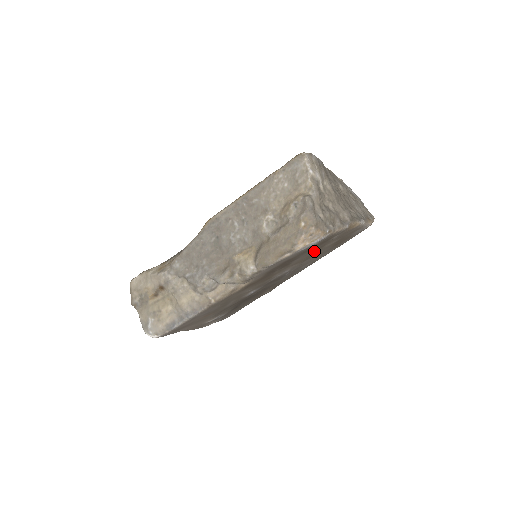
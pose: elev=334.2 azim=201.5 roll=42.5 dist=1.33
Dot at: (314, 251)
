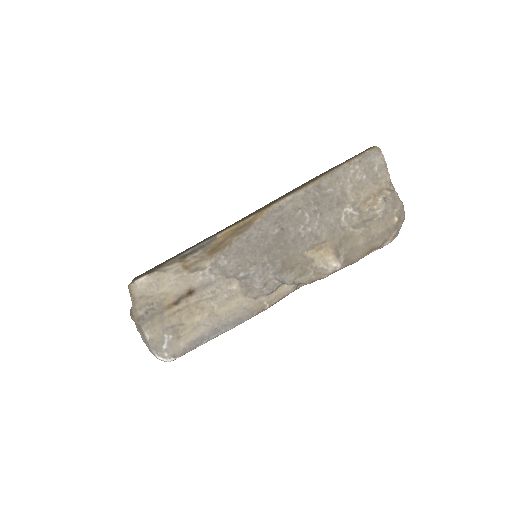
Dot at: occluded
